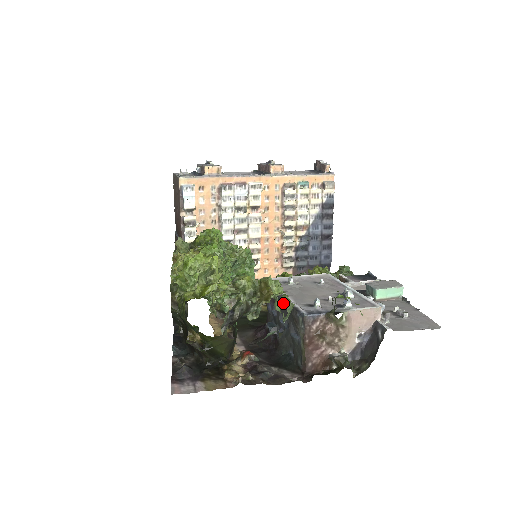
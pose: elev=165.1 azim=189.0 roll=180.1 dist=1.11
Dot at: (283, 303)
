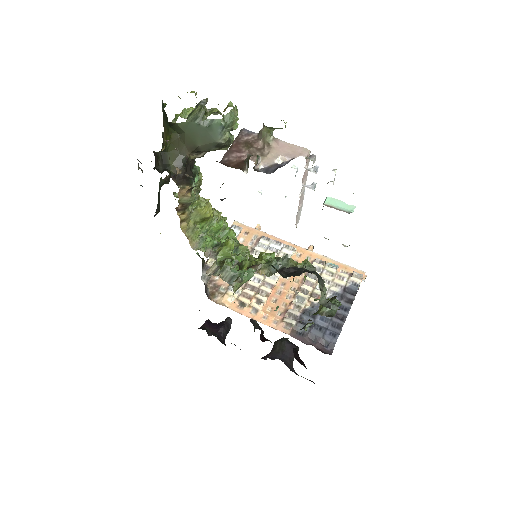
Dot at: occluded
